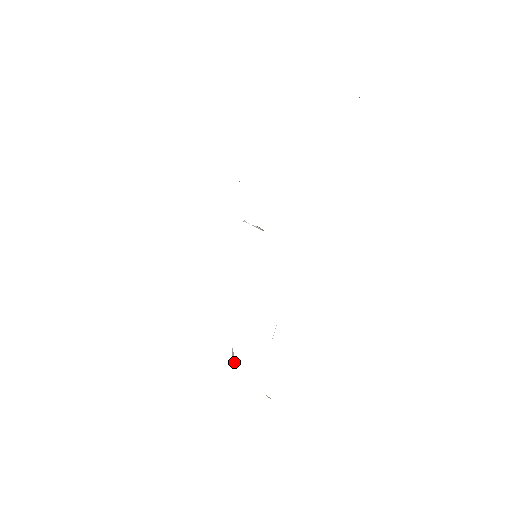
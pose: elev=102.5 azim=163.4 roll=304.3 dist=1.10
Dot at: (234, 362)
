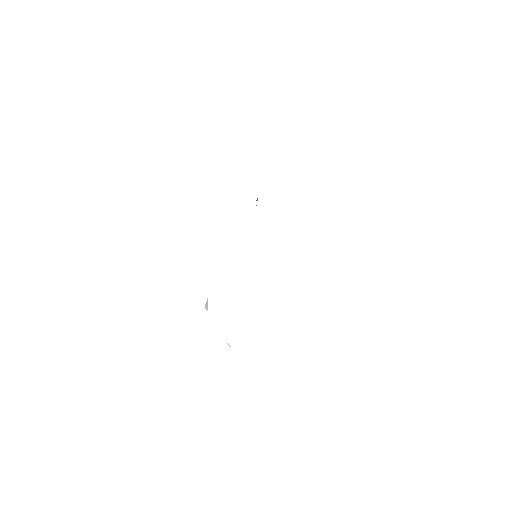
Dot at: (206, 308)
